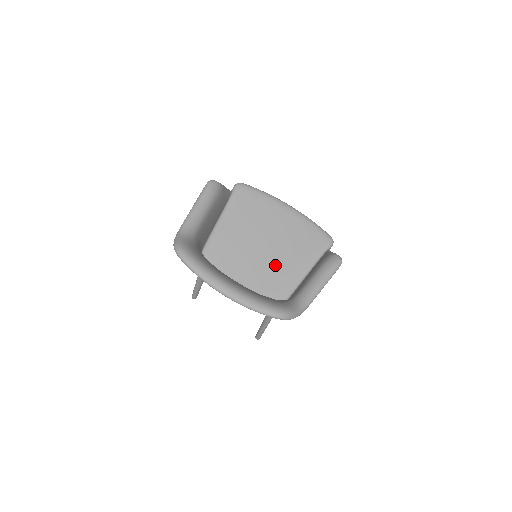
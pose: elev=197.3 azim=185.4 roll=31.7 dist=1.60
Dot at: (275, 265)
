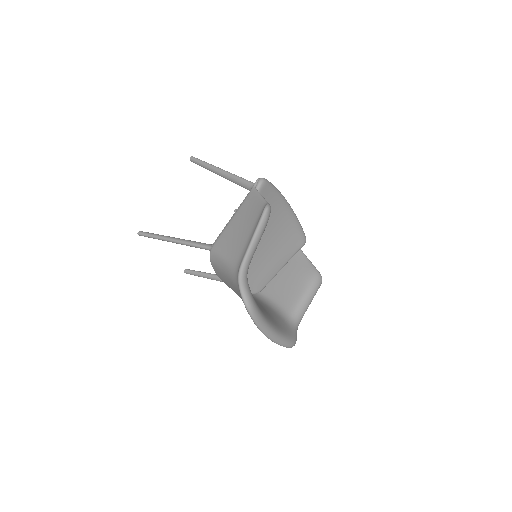
Dot at: (264, 262)
